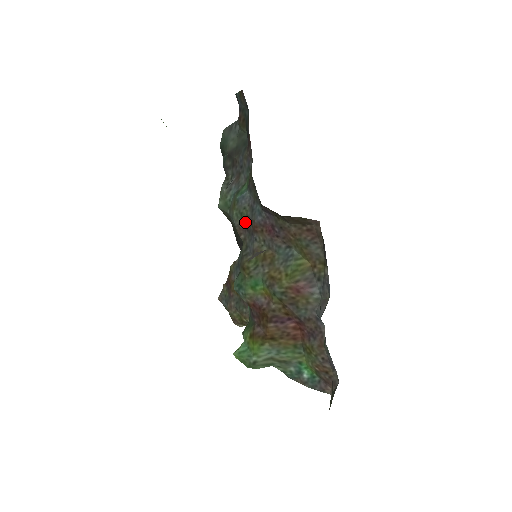
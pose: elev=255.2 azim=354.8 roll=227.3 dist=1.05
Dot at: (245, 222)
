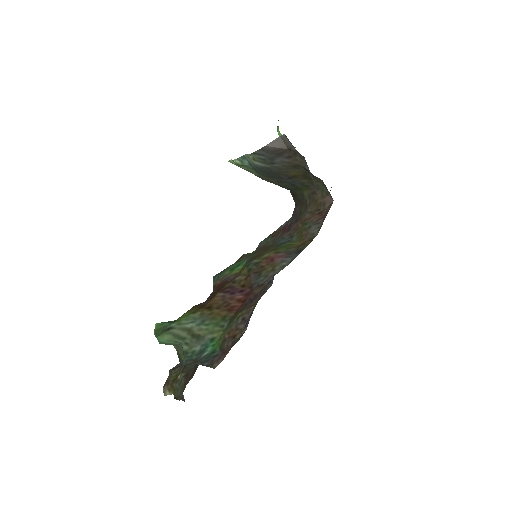
Dot at: occluded
